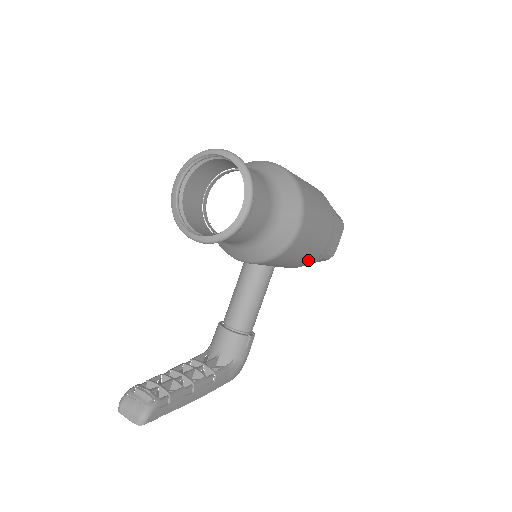
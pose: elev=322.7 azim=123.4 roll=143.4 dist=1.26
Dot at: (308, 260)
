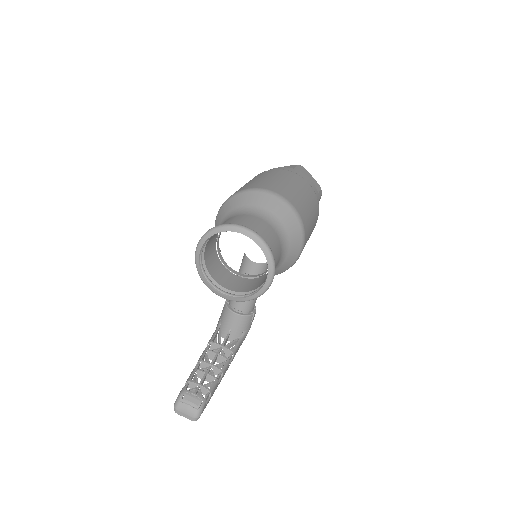
Dot at: occluded
